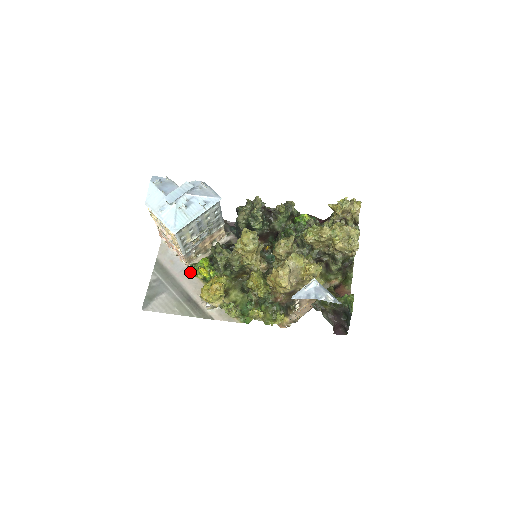
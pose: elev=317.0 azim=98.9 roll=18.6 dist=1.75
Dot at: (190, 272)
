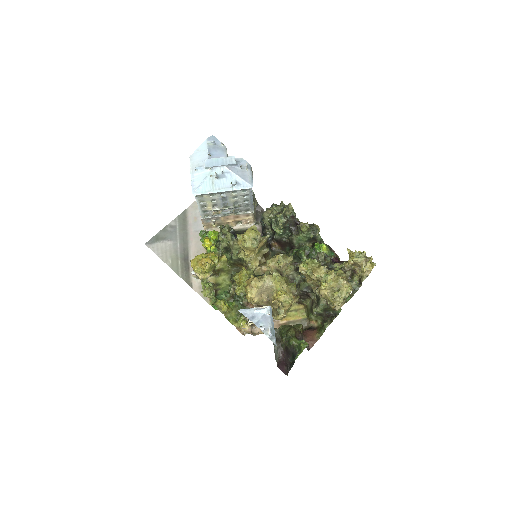
Dot at: occluded
